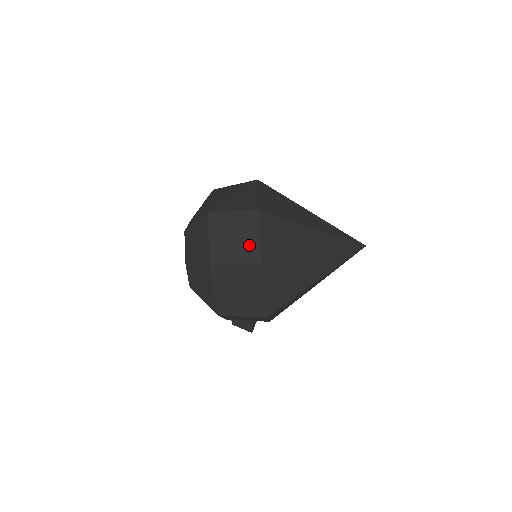
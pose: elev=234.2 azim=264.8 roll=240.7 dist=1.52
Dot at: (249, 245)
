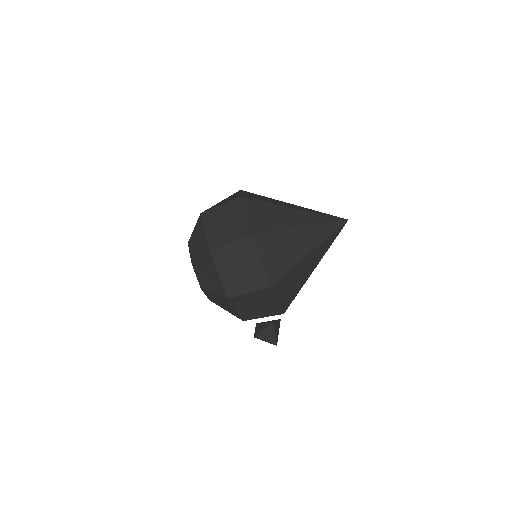
Dot at: (238, 224)
